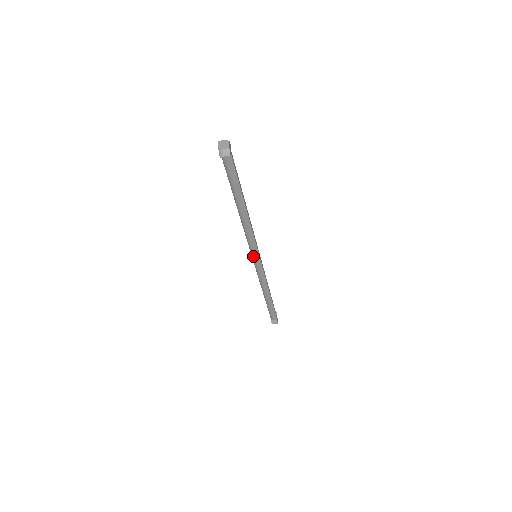
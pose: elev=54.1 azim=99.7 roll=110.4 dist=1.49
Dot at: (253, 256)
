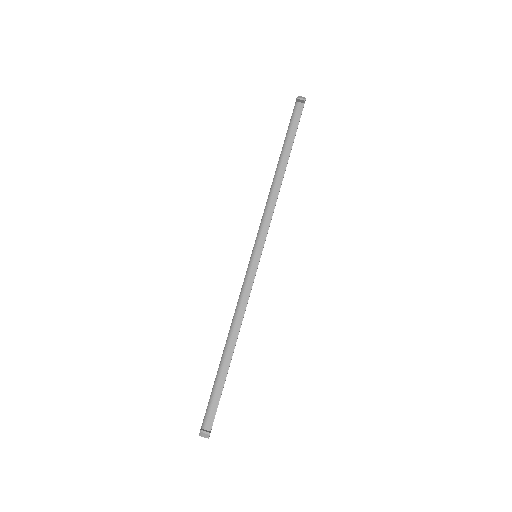
Dot at: (255, 248)
